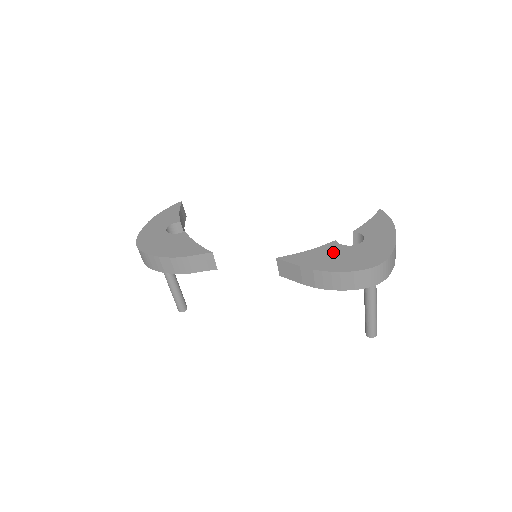
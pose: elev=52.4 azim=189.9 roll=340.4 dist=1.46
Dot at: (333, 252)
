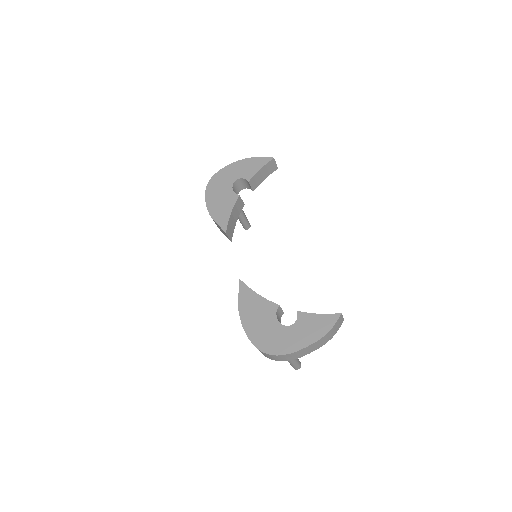
Dot at: (264, 313)
